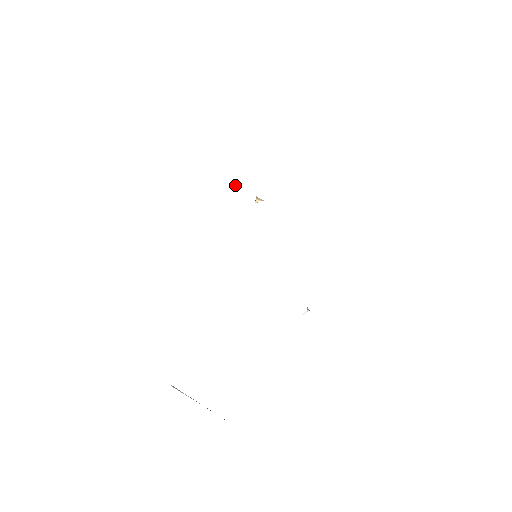
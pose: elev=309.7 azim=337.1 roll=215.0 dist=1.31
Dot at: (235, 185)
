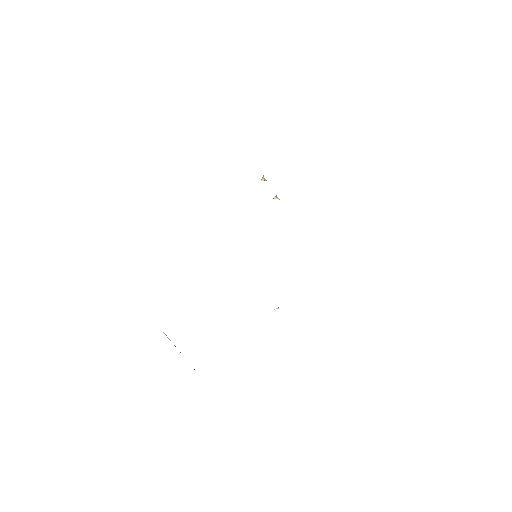
Dot at: (263, 179)
